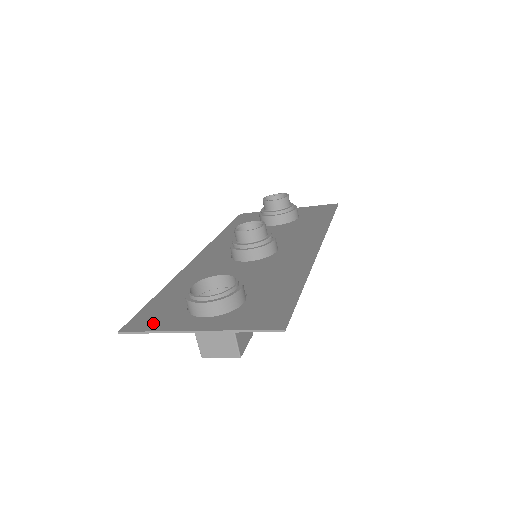
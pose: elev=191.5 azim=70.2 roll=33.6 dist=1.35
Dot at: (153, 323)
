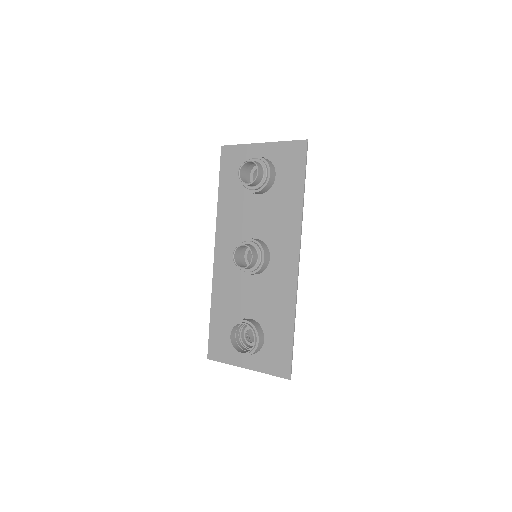
Dot at: (222, 354)
